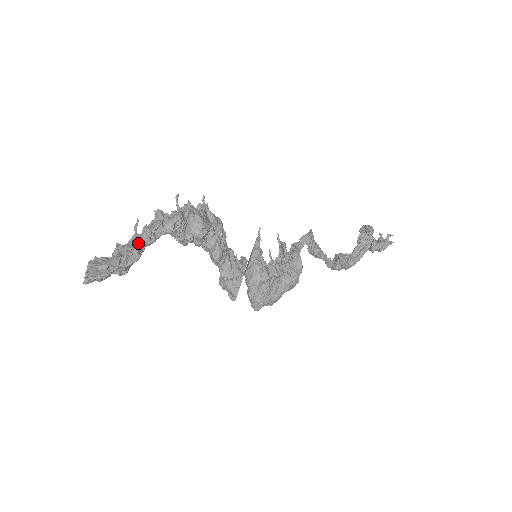
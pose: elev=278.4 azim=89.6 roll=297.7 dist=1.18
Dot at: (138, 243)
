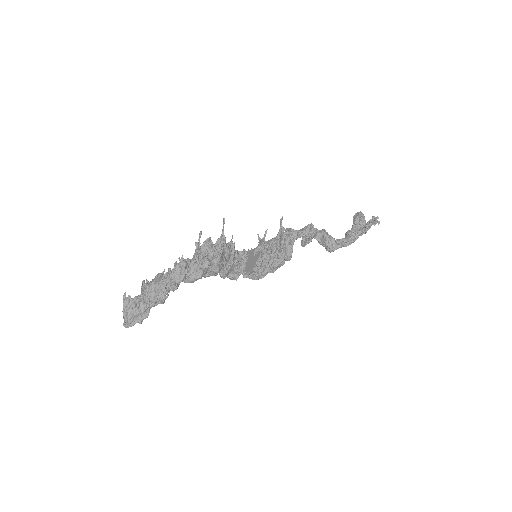
Dot at: (165, 297)
